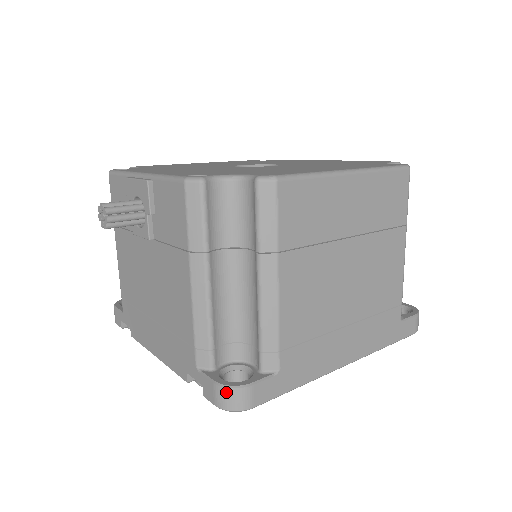
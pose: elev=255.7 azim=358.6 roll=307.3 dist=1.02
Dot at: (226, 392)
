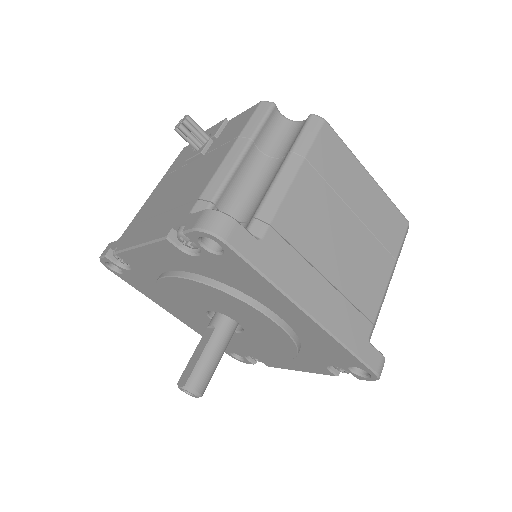
Dot at: (213, 214)
